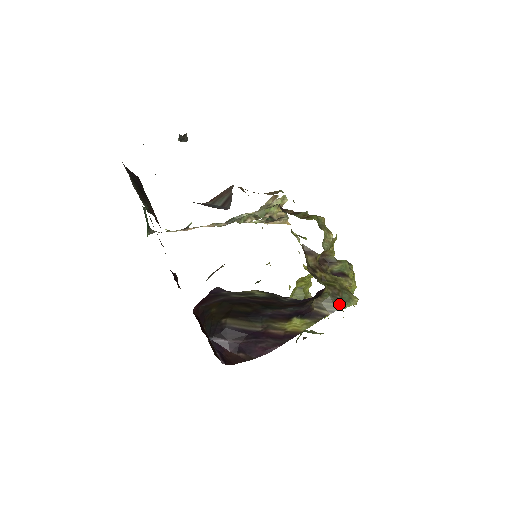
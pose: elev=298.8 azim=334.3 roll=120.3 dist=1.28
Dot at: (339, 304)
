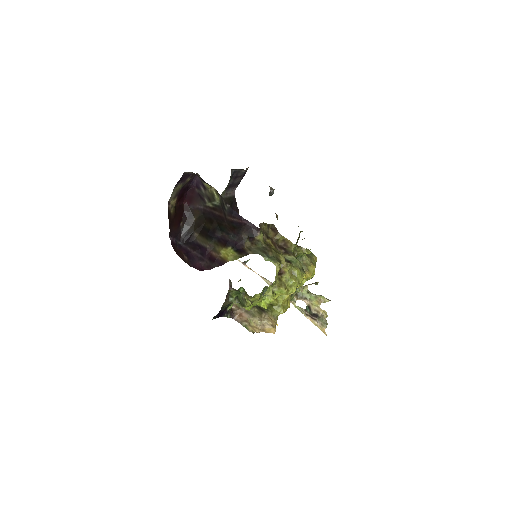
Dot at: (263, 253)
